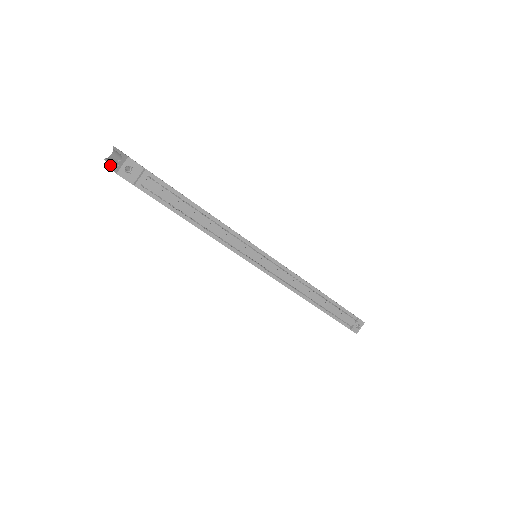
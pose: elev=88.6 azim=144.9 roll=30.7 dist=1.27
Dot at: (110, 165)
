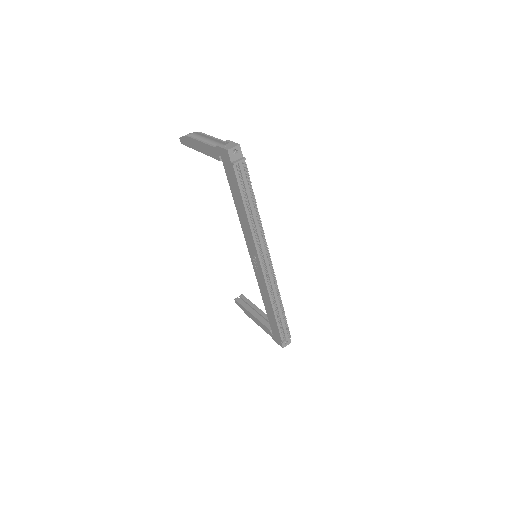
Dot at: (204, 142)
